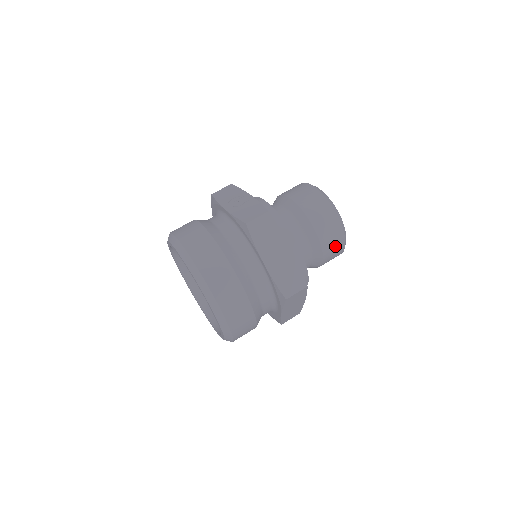
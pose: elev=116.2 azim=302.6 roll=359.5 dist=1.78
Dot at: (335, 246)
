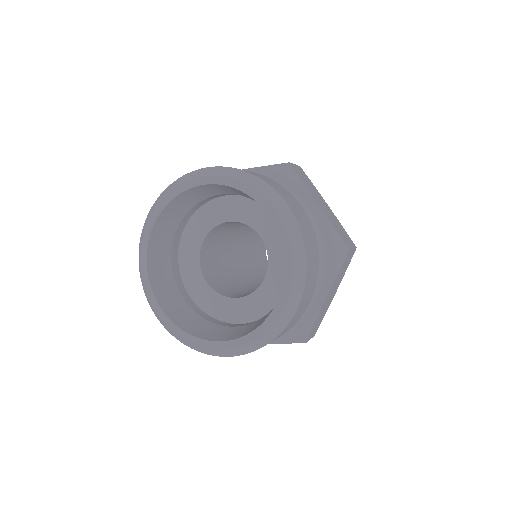
Dot at: occluded
